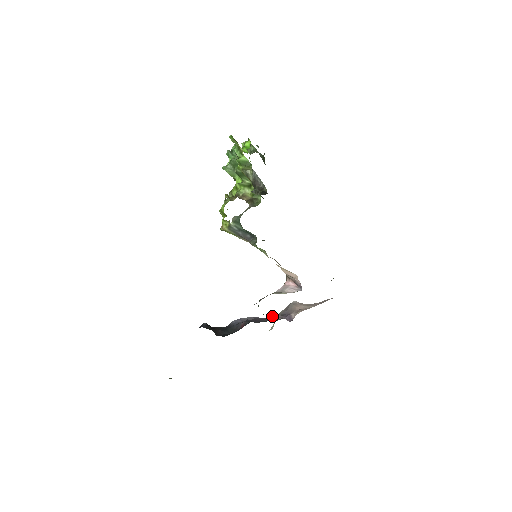
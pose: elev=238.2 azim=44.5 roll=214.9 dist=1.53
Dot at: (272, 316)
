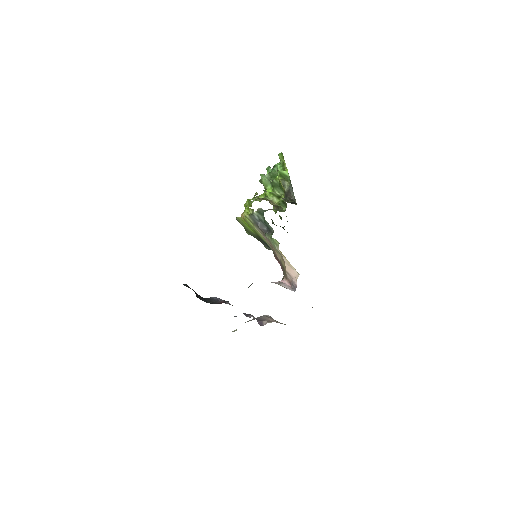
Dot at: occluded
